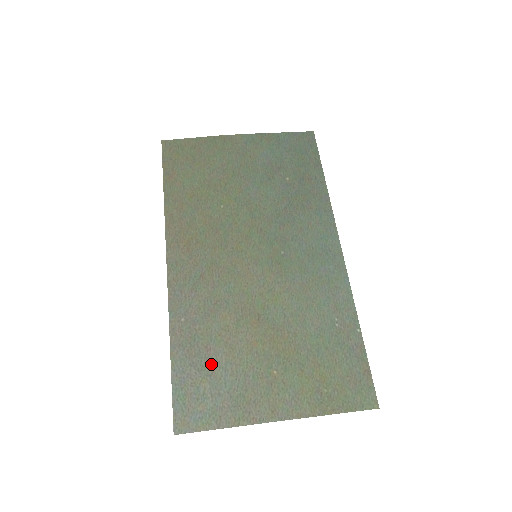
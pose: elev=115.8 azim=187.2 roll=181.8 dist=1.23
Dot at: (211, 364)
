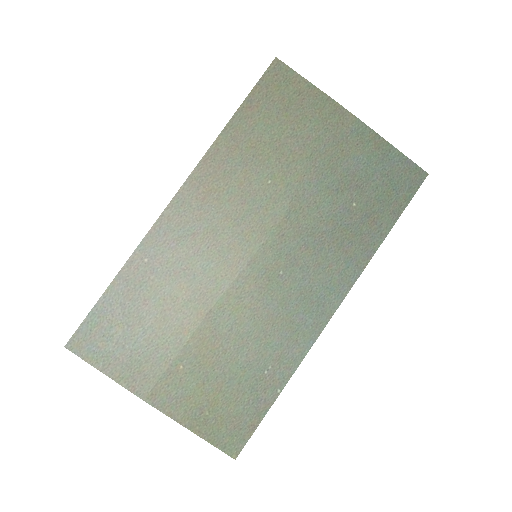
Dot at: (137, 317)
